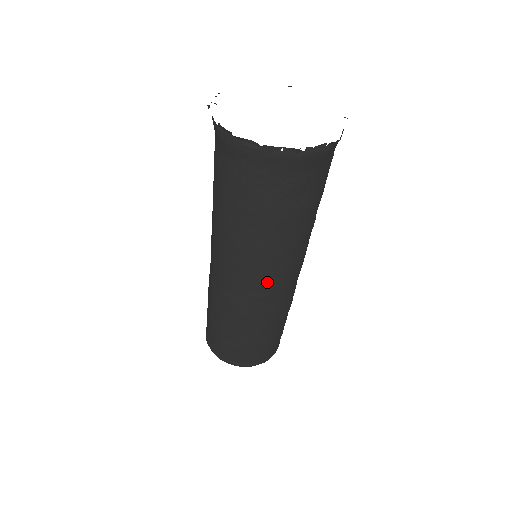
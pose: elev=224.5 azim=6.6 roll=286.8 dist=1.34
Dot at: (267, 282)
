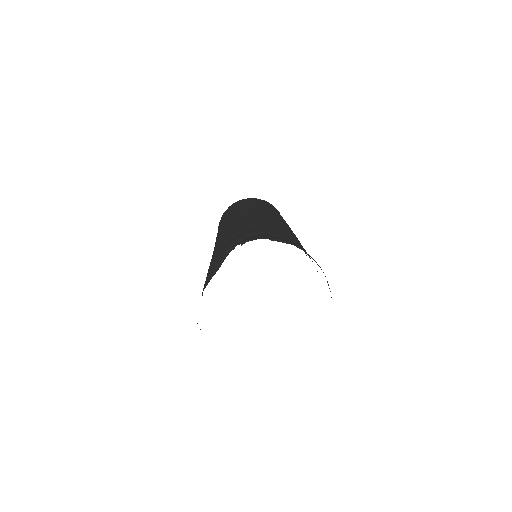
Dot at: occluded
